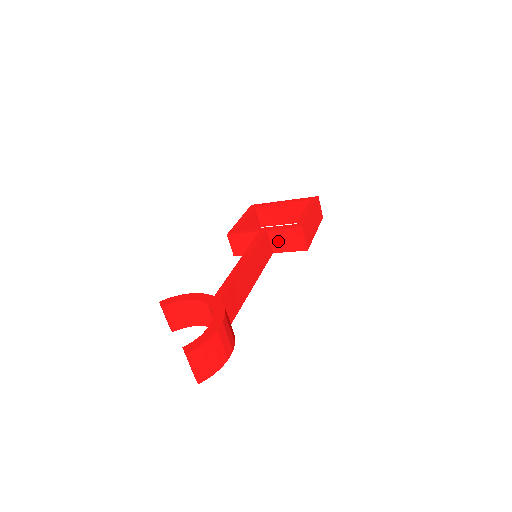
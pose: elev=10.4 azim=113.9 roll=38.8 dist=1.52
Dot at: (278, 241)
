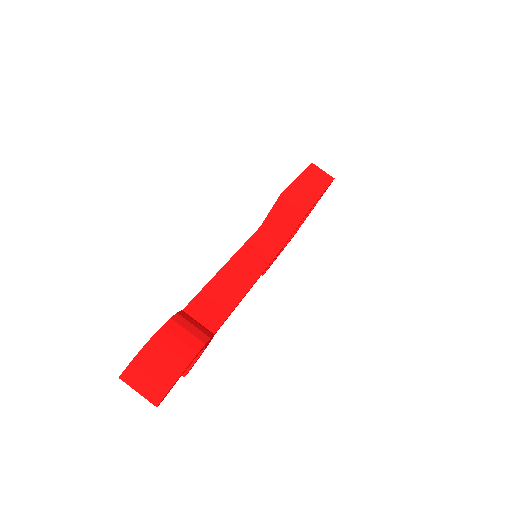
Dot at: (277, 228)
